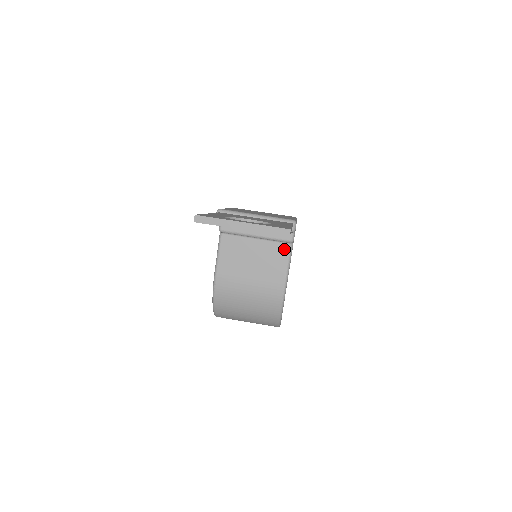
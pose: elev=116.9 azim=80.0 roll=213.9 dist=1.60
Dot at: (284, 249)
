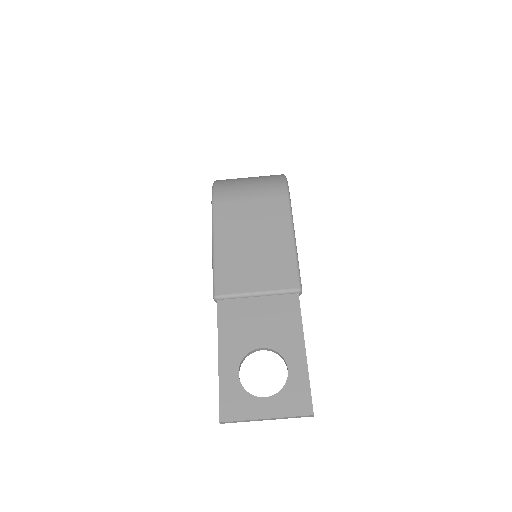
Dot at: occluded
